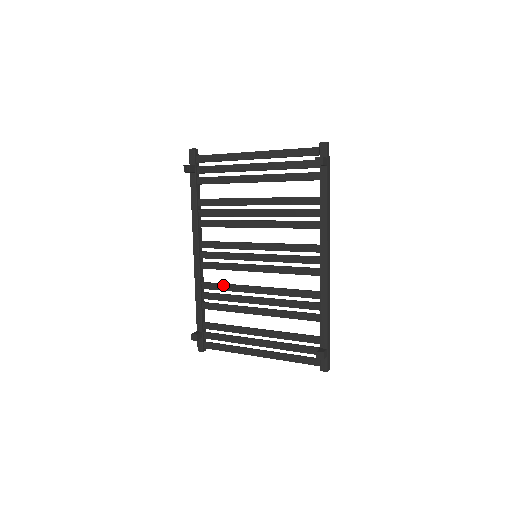
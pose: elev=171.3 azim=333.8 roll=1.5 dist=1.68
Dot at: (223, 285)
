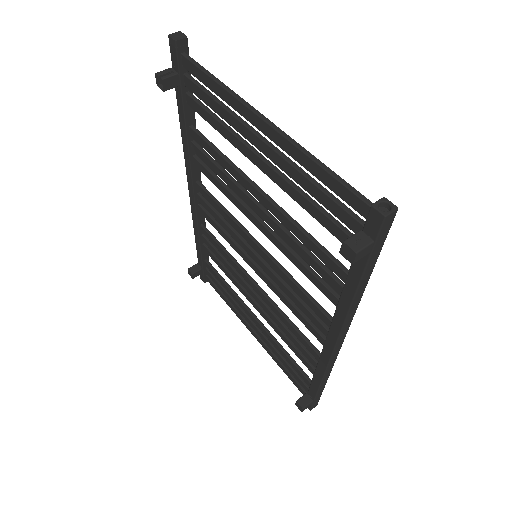
Dot at: (221, 249)
